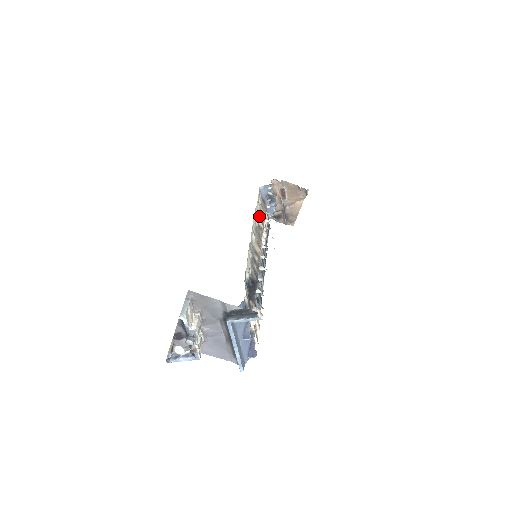
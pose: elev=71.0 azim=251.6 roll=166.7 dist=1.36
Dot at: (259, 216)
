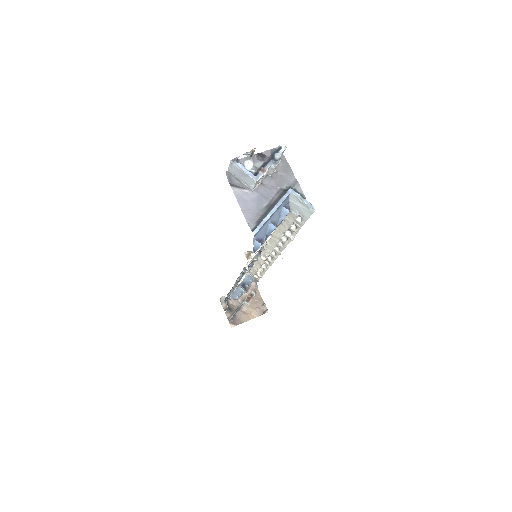
Dot at: occluded
